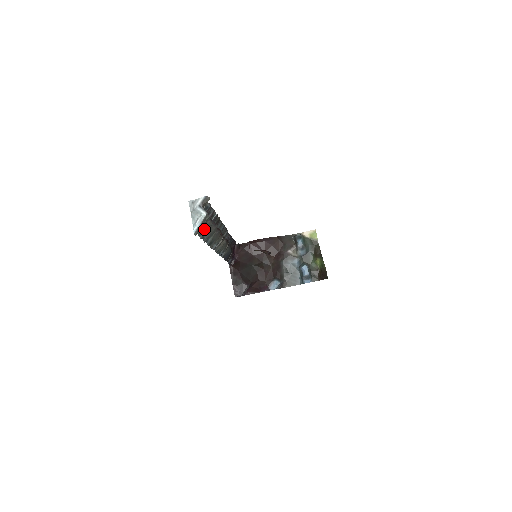
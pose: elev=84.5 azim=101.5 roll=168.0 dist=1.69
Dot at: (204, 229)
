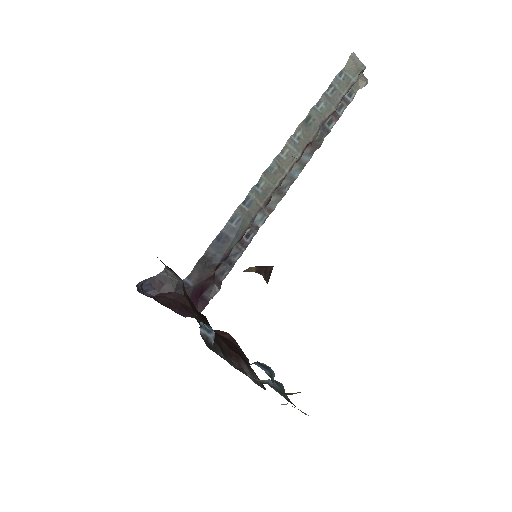
Dot at: (344, 79)
